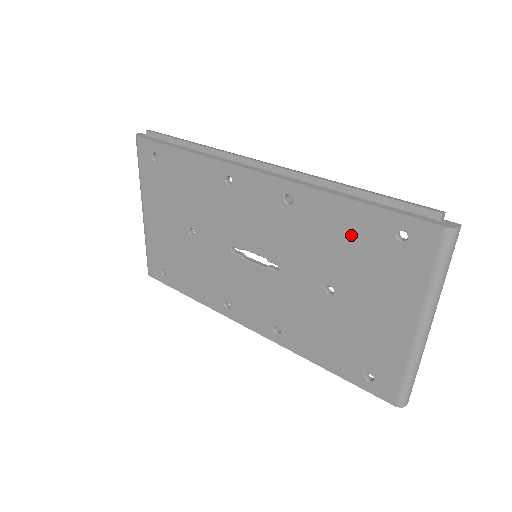
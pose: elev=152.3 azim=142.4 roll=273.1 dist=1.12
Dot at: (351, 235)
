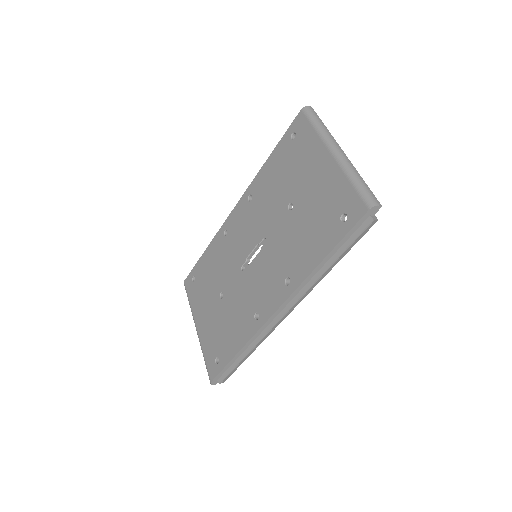
Dot at: (279, 168)
